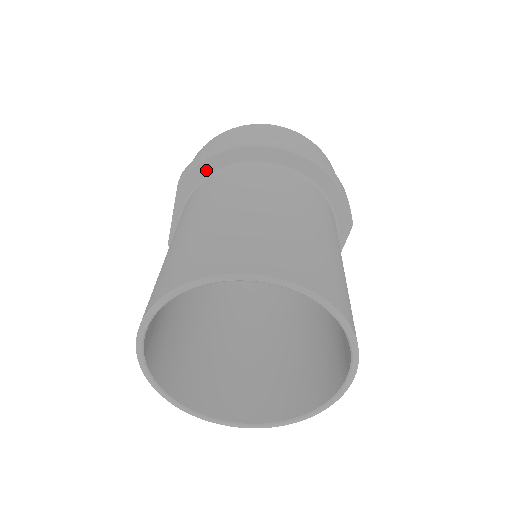
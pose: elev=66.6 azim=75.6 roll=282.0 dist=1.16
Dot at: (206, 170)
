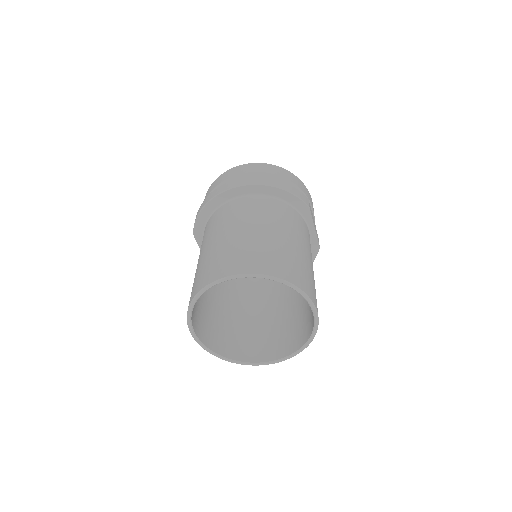
Dot at: (203, 220)
